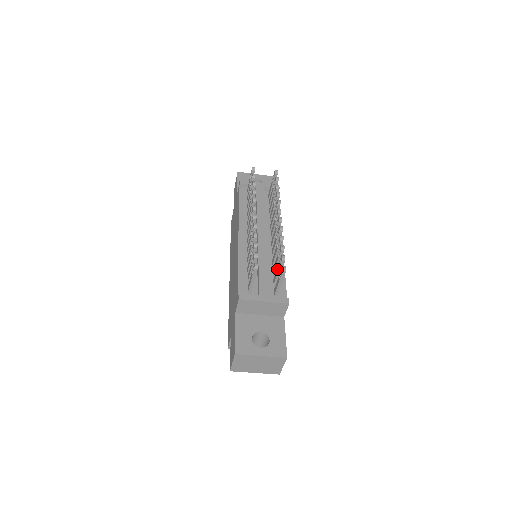
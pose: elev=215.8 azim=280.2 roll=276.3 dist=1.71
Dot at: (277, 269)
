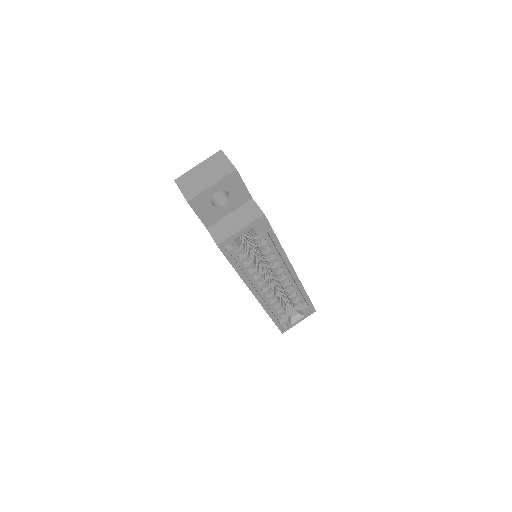
Dot at: occluded
